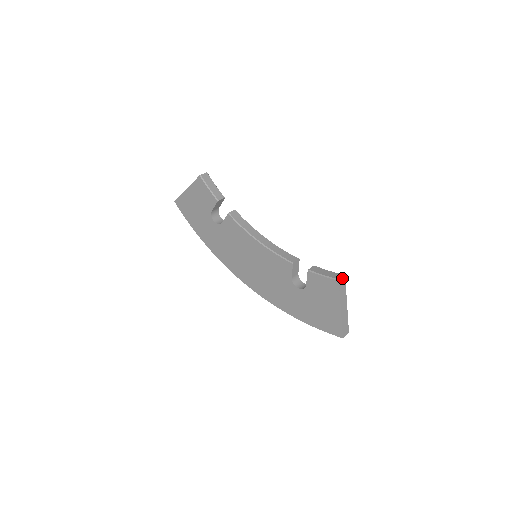
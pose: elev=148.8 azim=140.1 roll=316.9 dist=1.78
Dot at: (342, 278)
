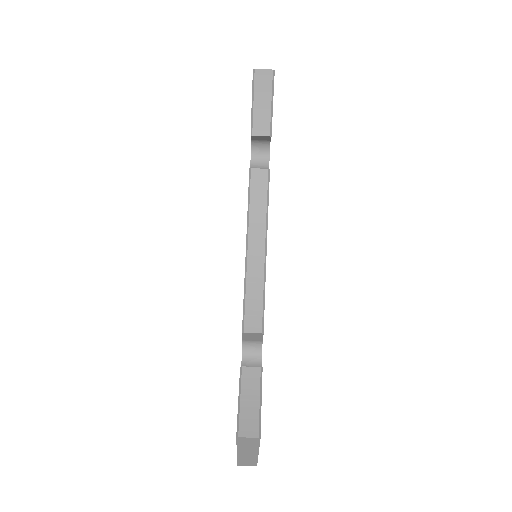
Dot at: (250, 438)
